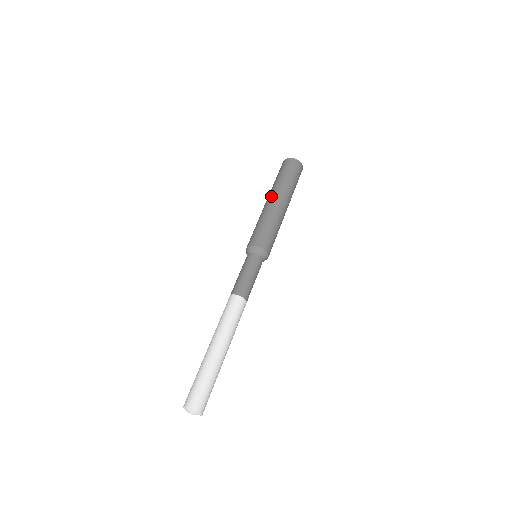
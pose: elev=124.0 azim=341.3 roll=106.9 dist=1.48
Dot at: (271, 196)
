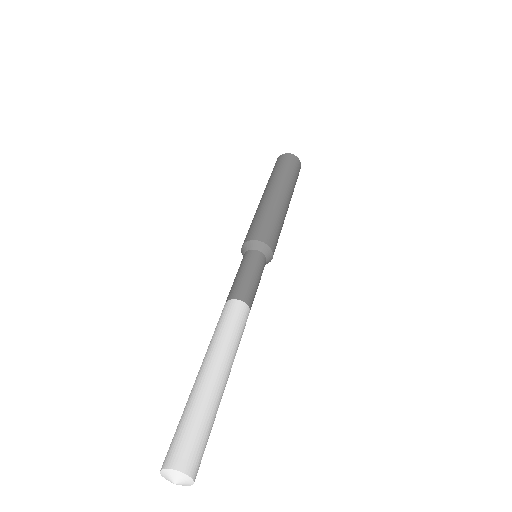
Dot at: occluded
